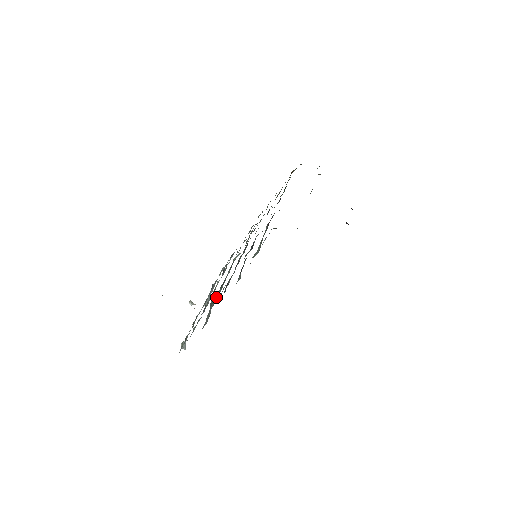
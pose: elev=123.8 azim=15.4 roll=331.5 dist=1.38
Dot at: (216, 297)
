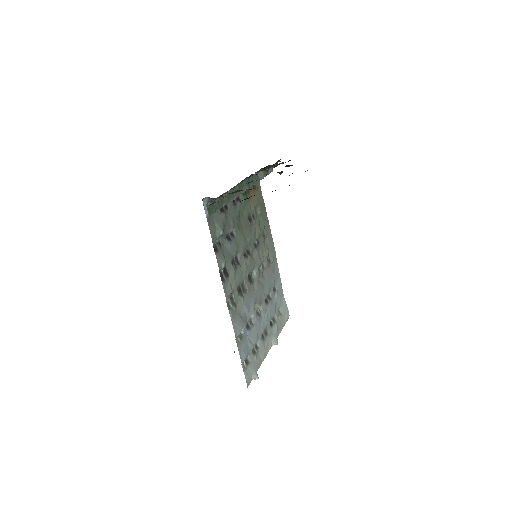
Dot at: (244, 306)
